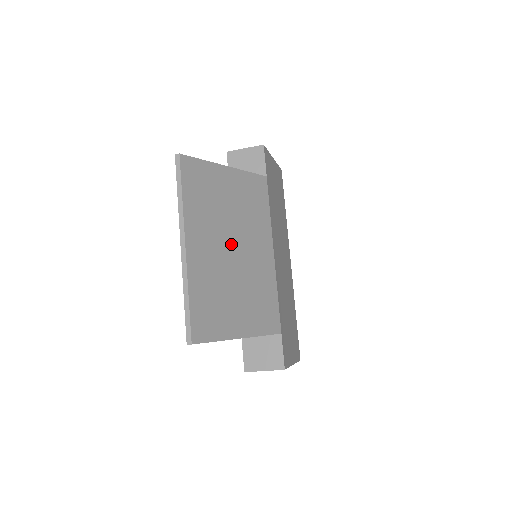
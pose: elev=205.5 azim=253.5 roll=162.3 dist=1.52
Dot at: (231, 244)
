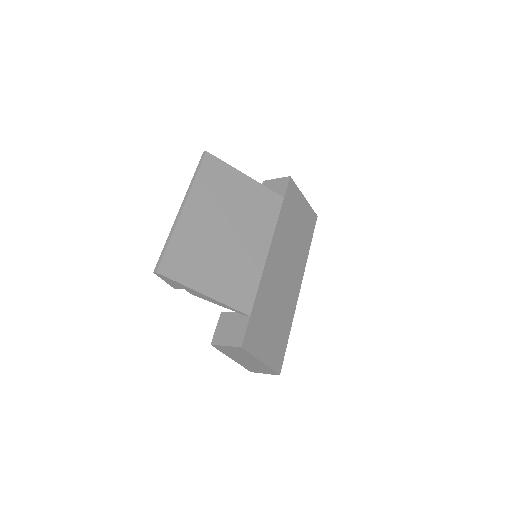
Dot at: (226, 226)
